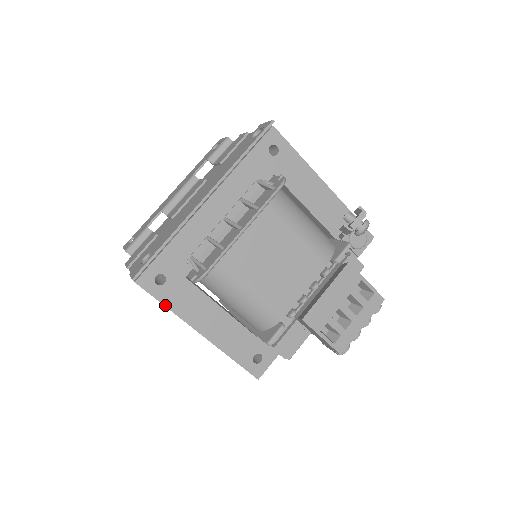
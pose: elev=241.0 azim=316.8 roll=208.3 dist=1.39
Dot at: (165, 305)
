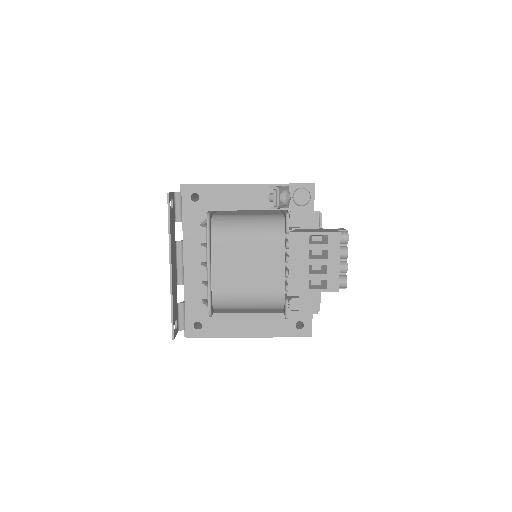
Dot at: (213, 337)
